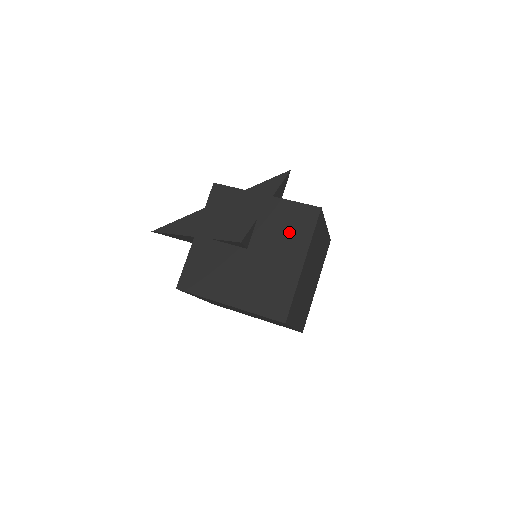
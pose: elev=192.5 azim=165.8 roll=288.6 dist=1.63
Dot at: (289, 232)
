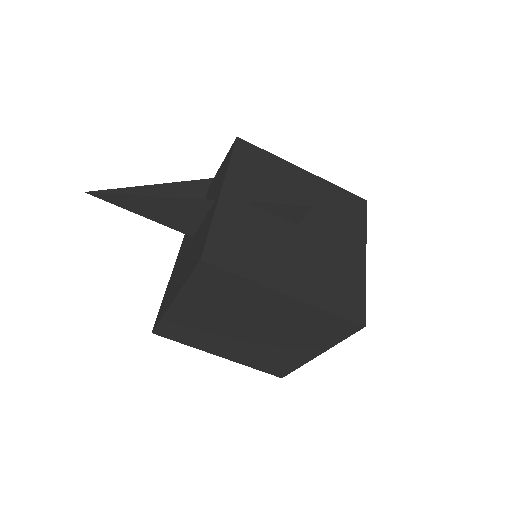
Dot at: (341, 217)
